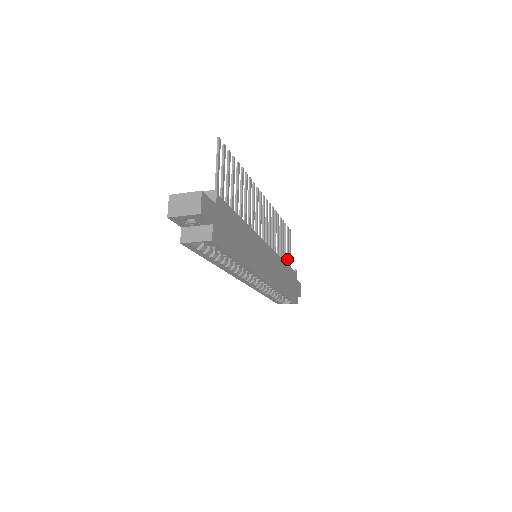
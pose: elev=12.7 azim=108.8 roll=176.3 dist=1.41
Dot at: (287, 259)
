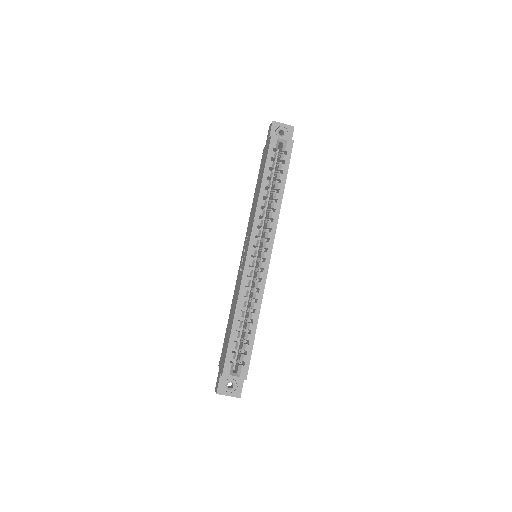
Dot at: occluded
